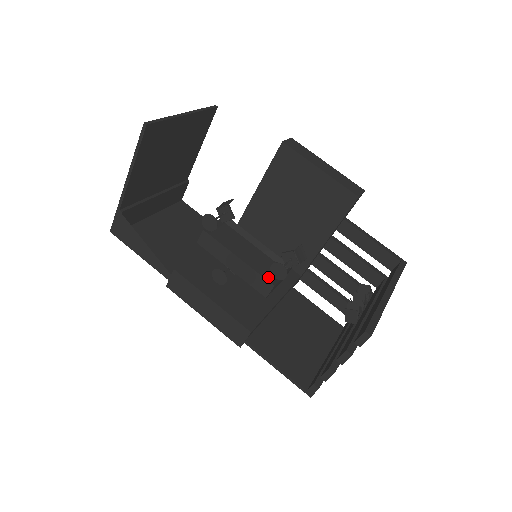
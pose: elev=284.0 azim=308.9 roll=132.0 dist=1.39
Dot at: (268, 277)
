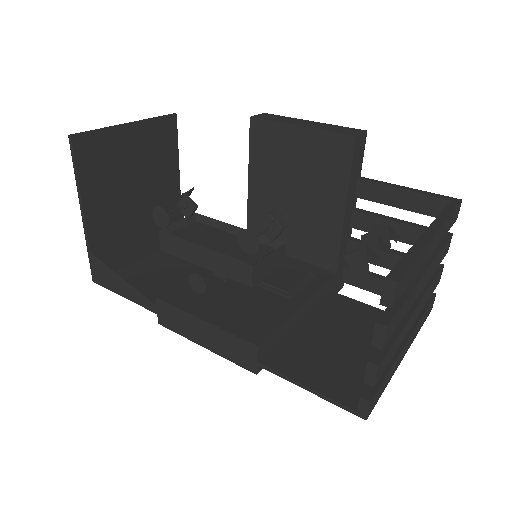
Dot at: (248, 260)
